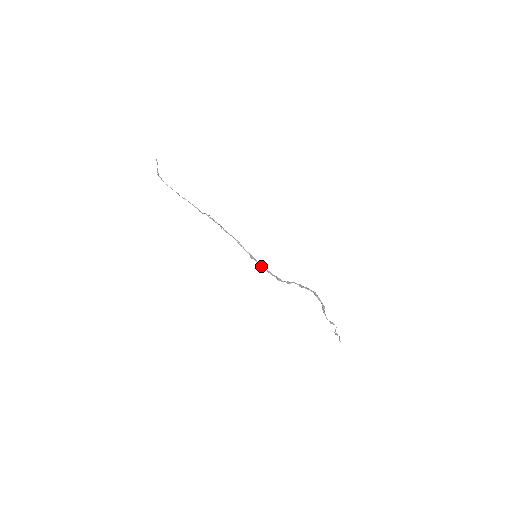
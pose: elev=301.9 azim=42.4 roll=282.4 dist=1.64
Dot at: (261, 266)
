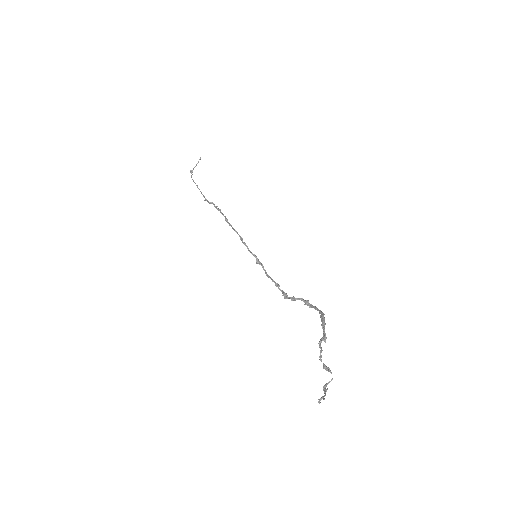
Dot at: (268, 276)
